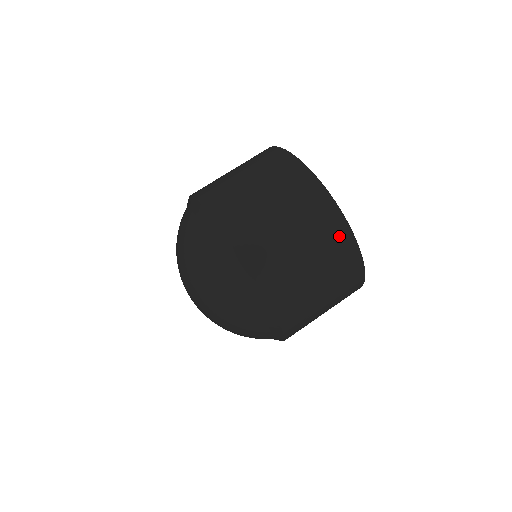
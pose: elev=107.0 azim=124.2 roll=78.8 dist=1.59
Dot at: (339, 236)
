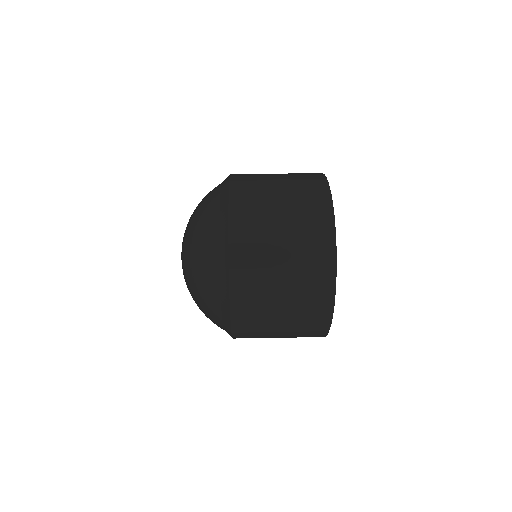
Dot at: (320, 212)
